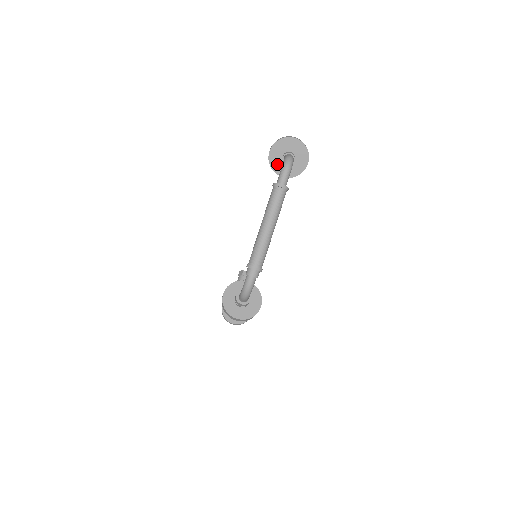
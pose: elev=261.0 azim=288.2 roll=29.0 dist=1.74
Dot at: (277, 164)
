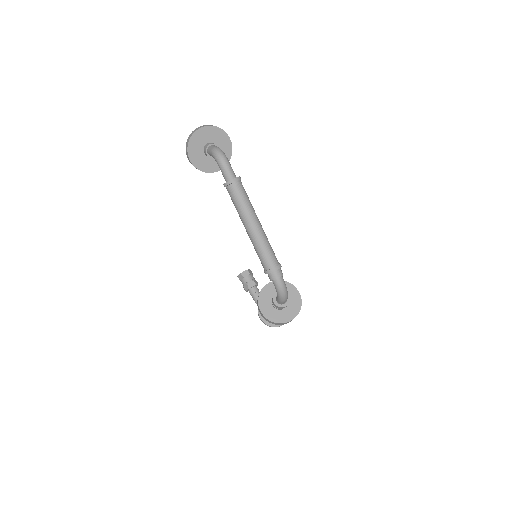
Dot at: (205, 164)
